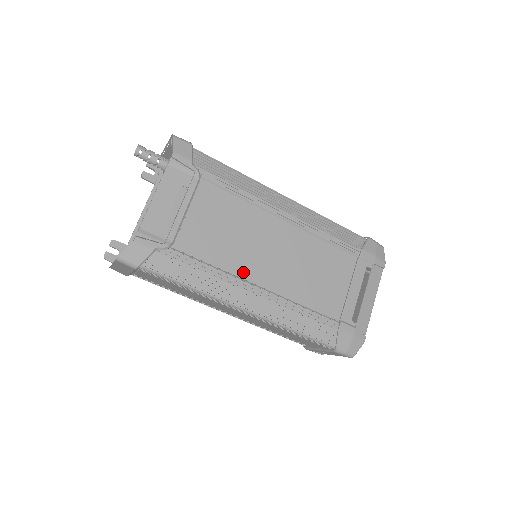
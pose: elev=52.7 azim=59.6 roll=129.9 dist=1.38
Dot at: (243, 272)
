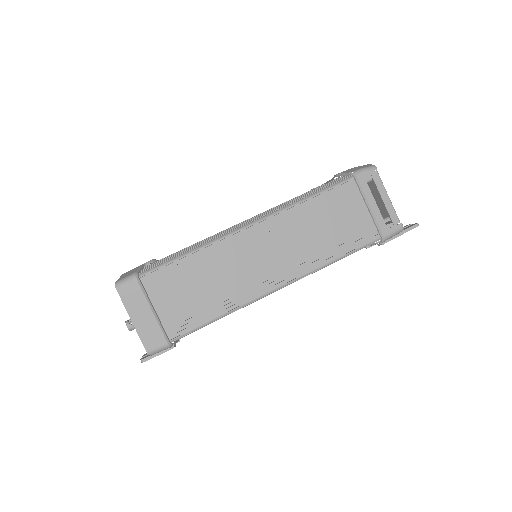
Dot at: occluded
